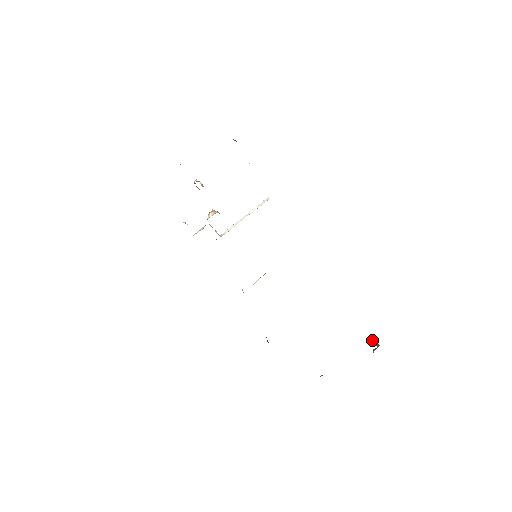
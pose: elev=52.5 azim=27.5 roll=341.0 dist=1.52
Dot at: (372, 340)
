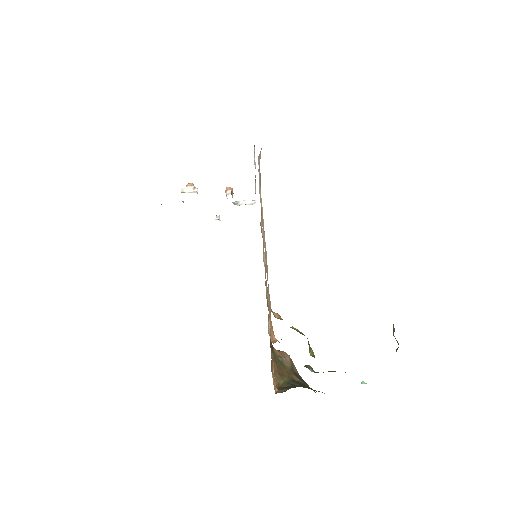
Dot at: (393, 335)
